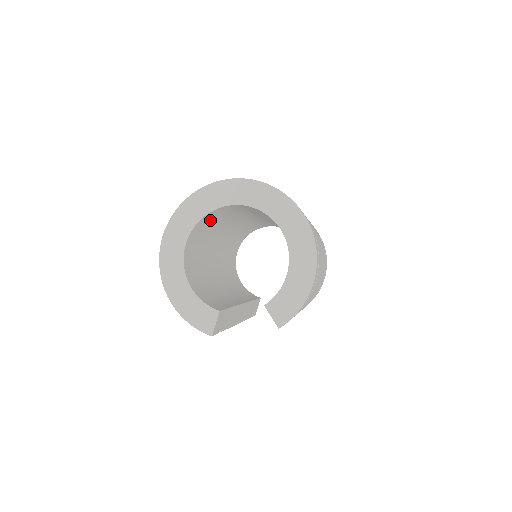
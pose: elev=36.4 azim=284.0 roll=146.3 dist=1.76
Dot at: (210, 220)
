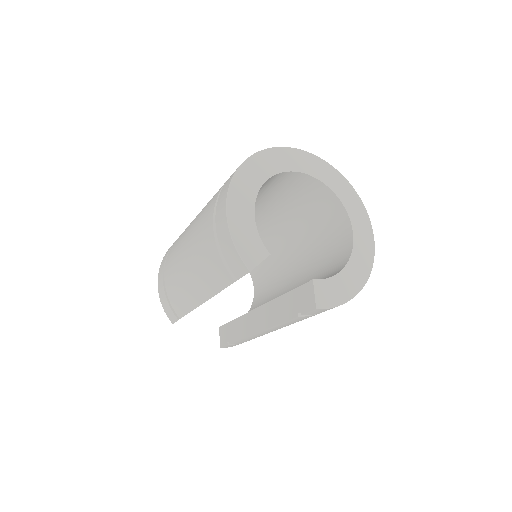
Dot at: (282, 183)
